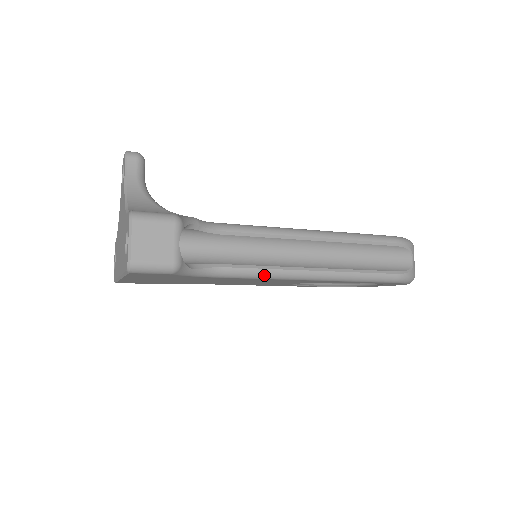
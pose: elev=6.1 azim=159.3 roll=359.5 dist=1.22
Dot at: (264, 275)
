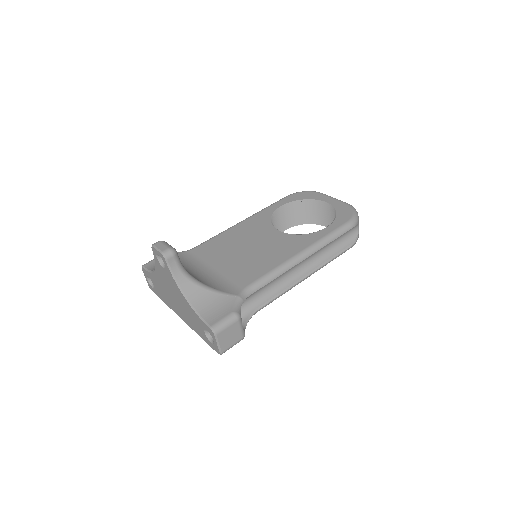
Dot at: occluded
